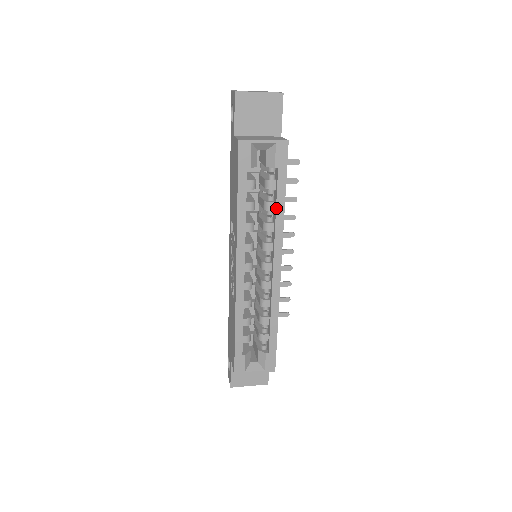
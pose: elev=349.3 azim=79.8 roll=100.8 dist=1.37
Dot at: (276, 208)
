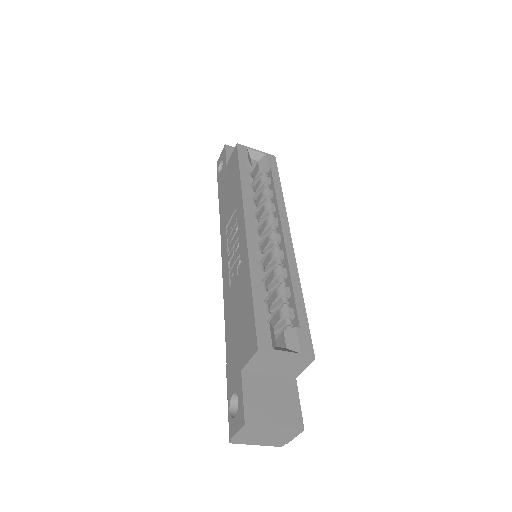
Dot at: (275, 190)
